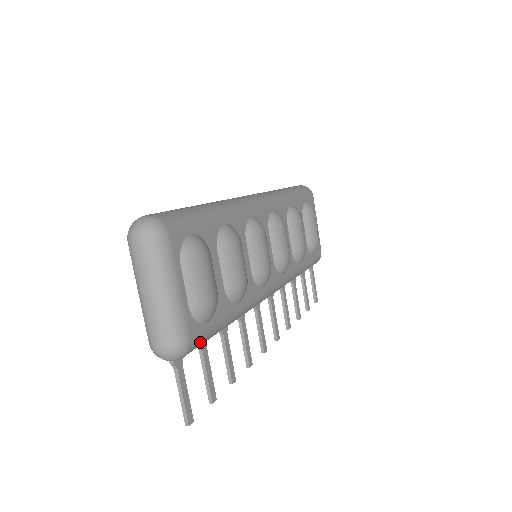
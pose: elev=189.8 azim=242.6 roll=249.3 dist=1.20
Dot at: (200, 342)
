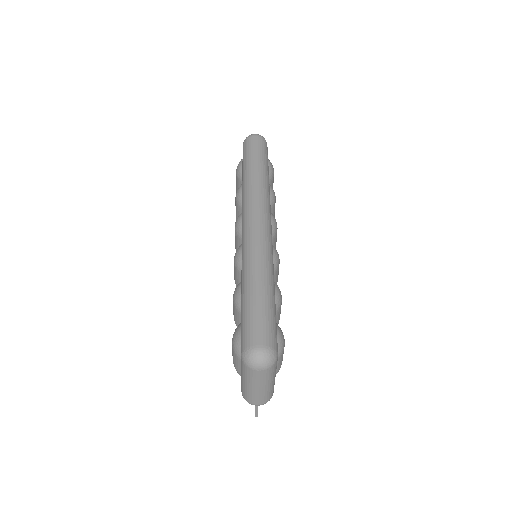
Dot at: occluded
